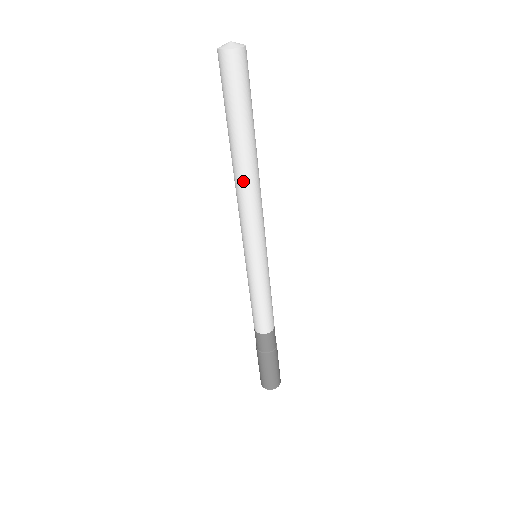
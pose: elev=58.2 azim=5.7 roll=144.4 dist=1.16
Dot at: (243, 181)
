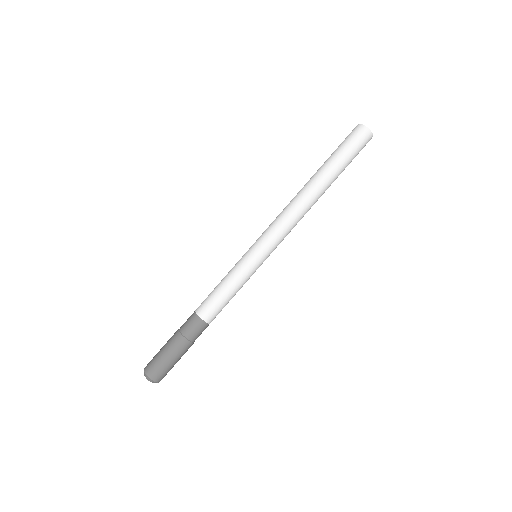
Dot at: (304, 198)
